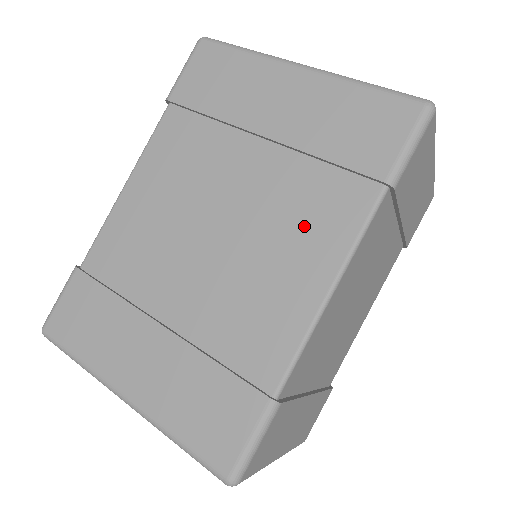
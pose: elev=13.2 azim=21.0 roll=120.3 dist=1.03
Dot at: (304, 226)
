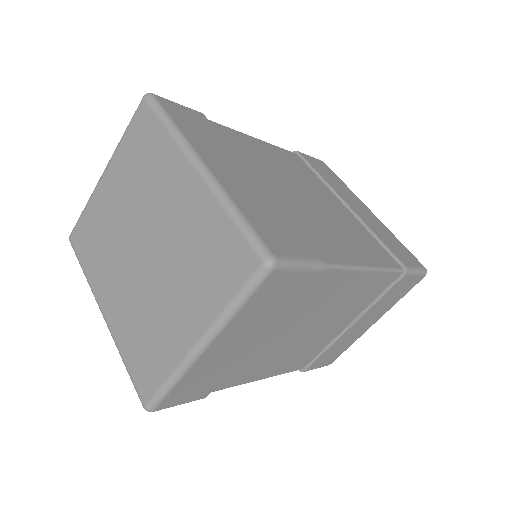
Dot at: (359, 240)
